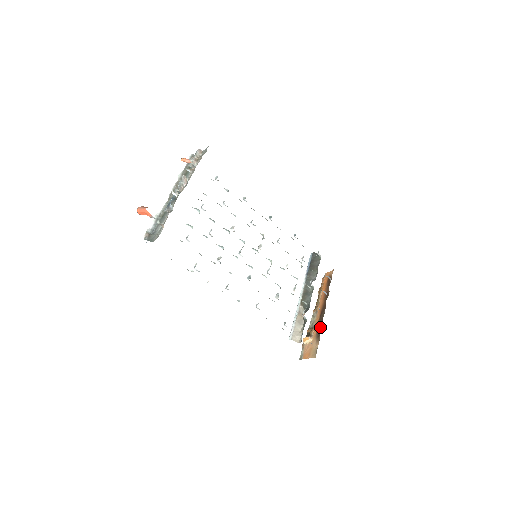
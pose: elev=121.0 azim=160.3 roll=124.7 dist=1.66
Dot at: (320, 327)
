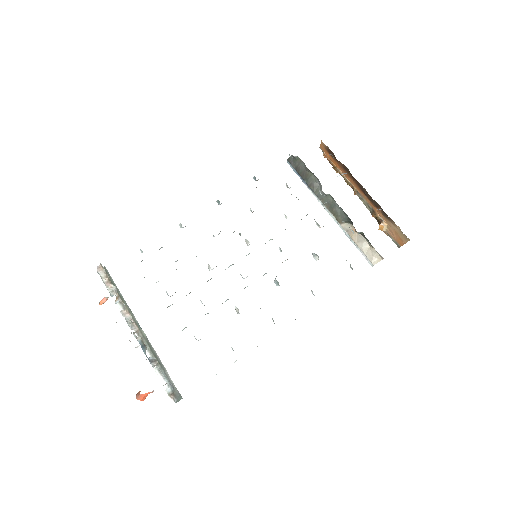
Dot at: (379, 208)
